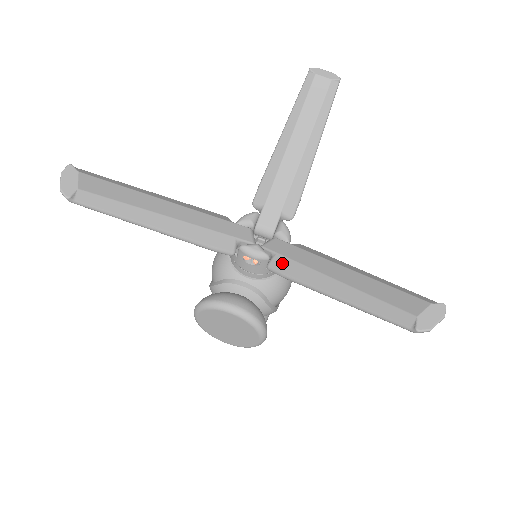
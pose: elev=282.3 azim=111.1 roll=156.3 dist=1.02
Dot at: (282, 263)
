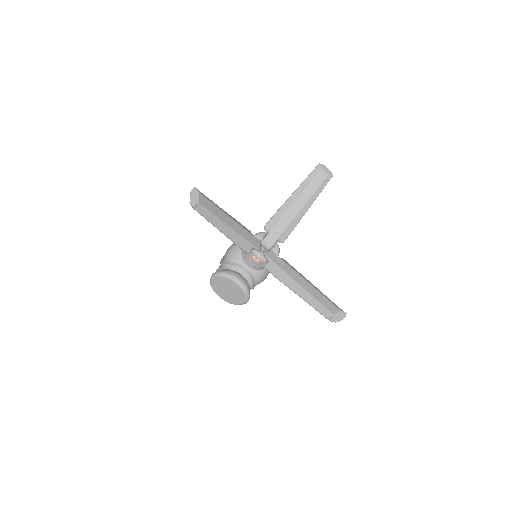
Dot at: (274, 267)
